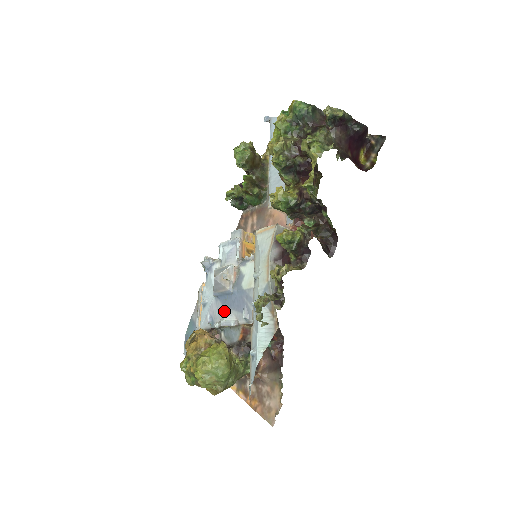
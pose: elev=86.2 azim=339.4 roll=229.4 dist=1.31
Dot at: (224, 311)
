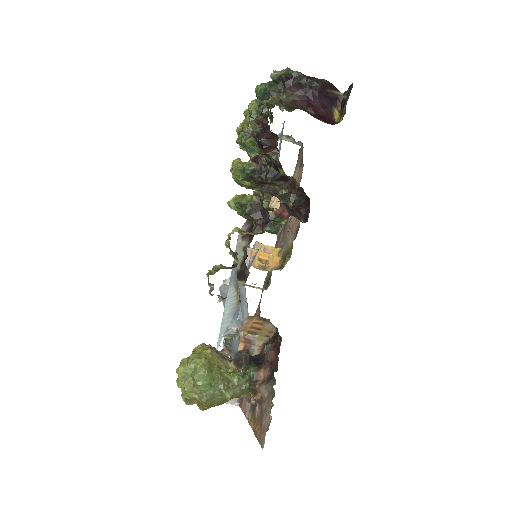
Dot at: occluded
